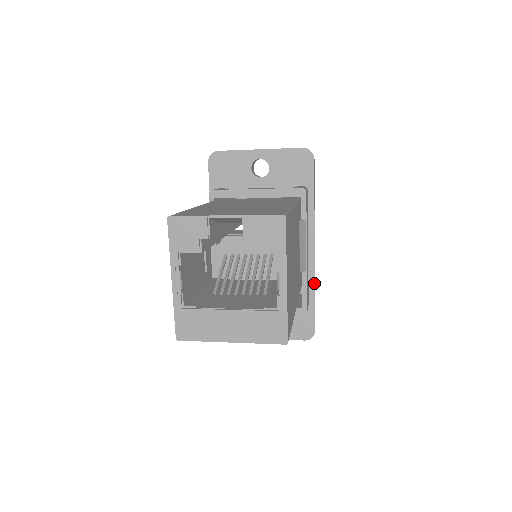
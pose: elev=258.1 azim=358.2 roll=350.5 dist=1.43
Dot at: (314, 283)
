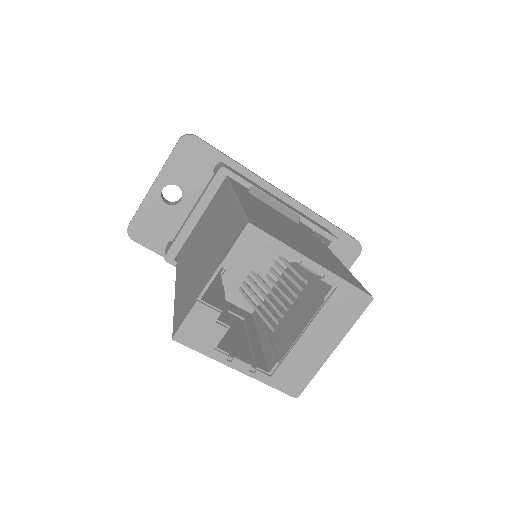
Dot at: (314, 213)
